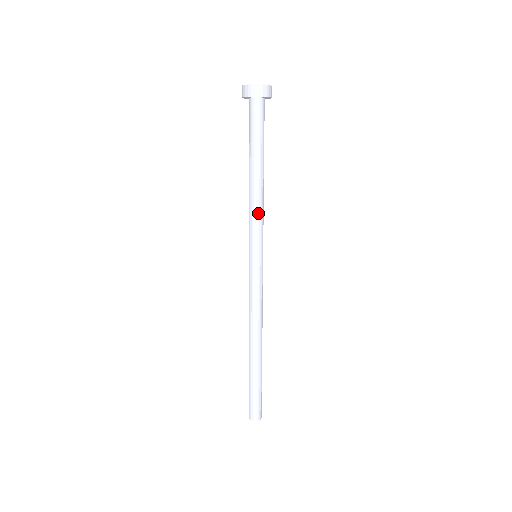
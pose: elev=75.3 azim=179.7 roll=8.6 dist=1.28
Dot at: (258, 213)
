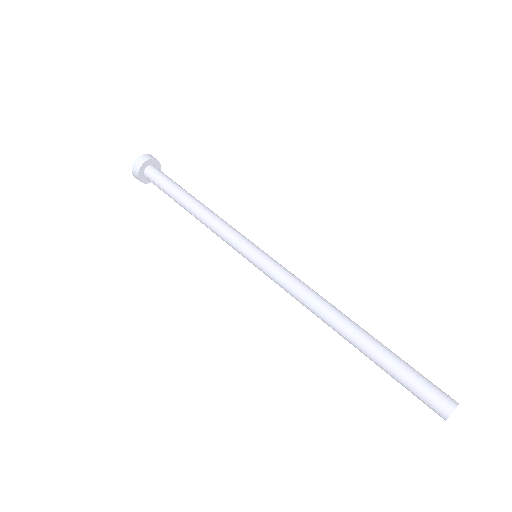
Dot at: (225, 222)
